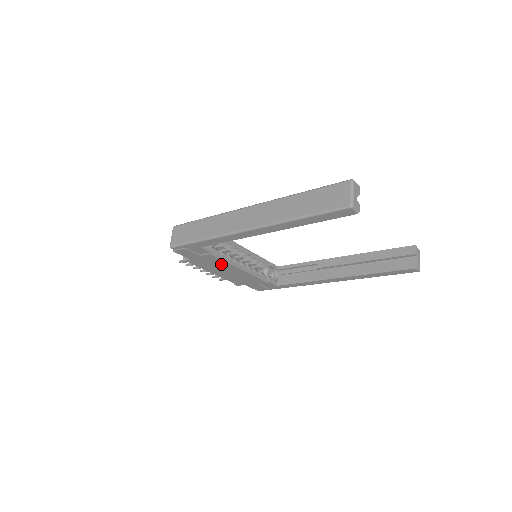
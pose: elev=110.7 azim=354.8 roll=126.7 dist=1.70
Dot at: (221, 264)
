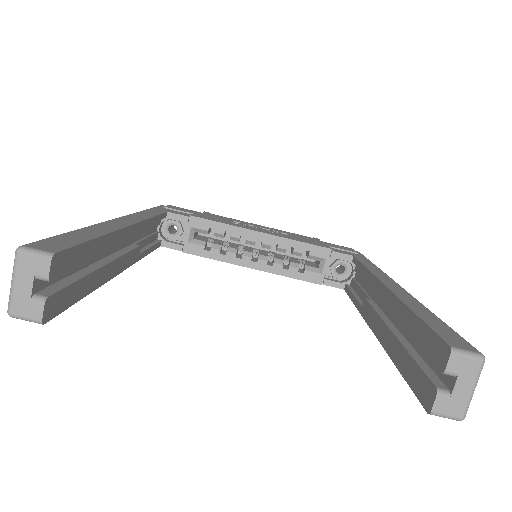
Dot at: occluded
